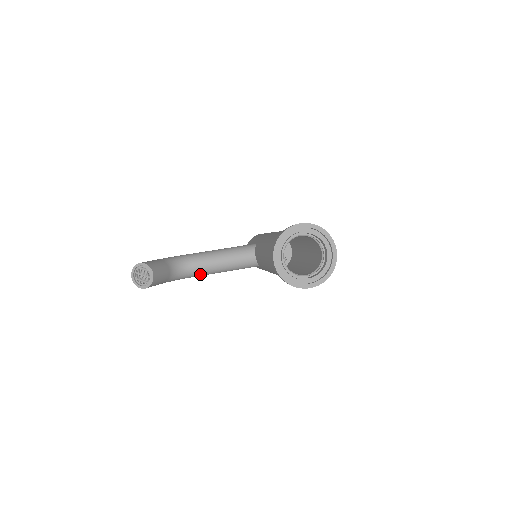
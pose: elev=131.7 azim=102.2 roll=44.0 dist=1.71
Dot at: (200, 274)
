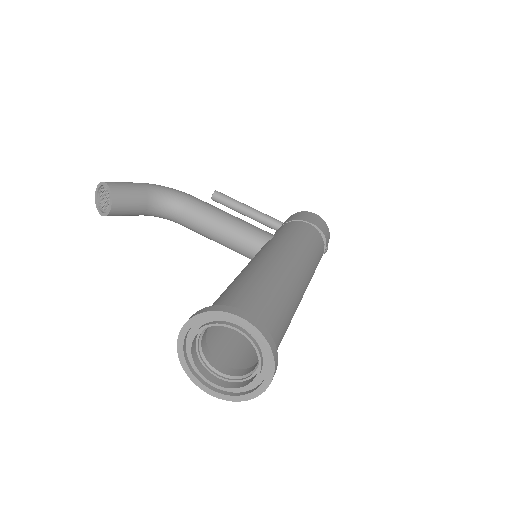
Dot at: (189, 228)
